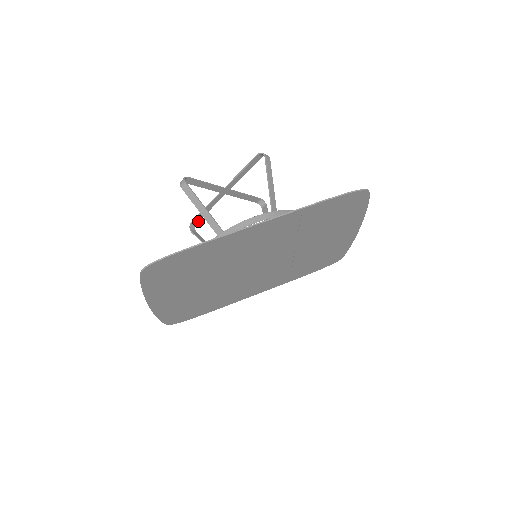
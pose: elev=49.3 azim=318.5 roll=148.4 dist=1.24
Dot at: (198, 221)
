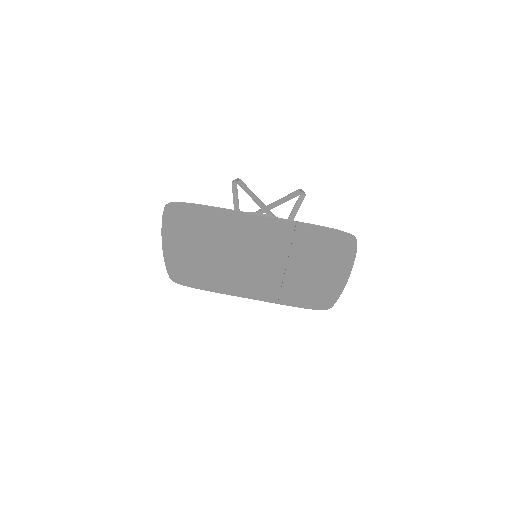
Dot at: occluded
